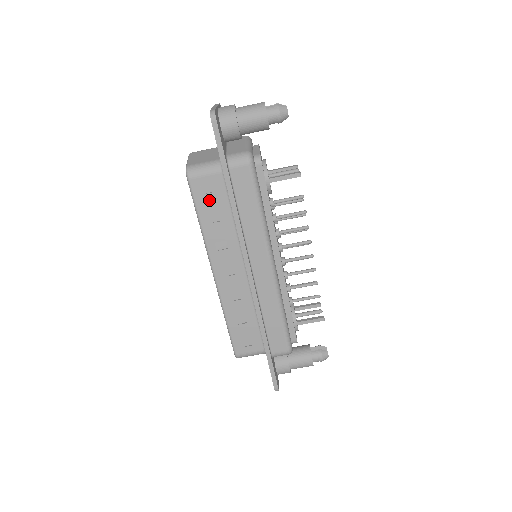
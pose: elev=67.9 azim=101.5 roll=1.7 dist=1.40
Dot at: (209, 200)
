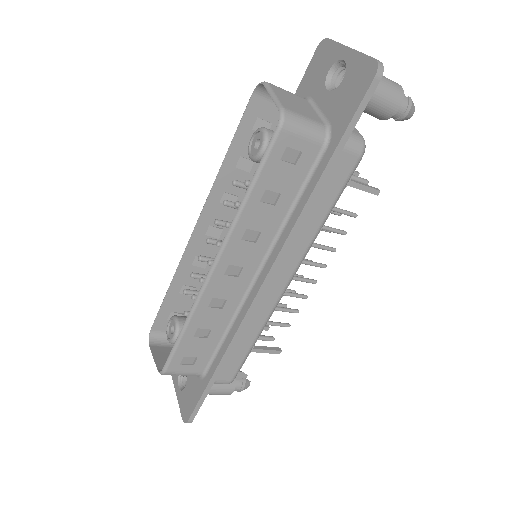
Dot at: (282, 171)
